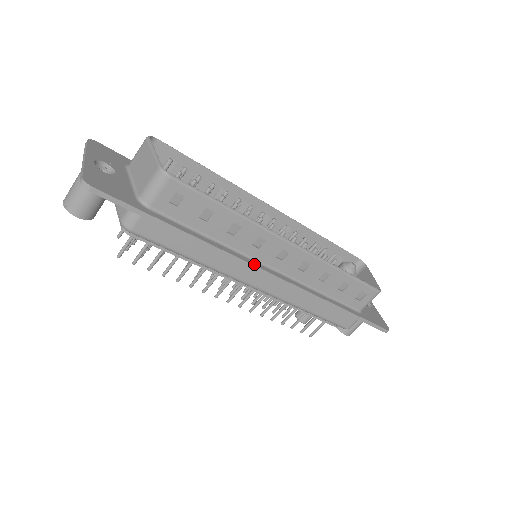
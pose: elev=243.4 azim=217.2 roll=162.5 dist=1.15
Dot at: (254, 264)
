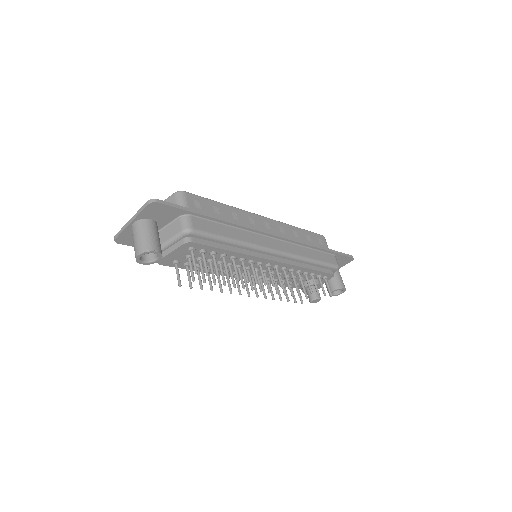
Dot at: (262, 231)
